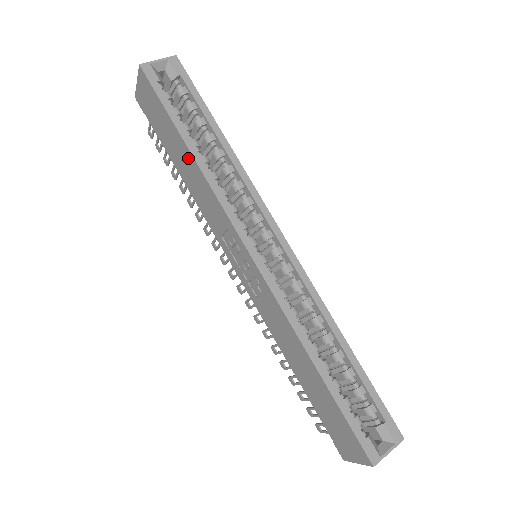
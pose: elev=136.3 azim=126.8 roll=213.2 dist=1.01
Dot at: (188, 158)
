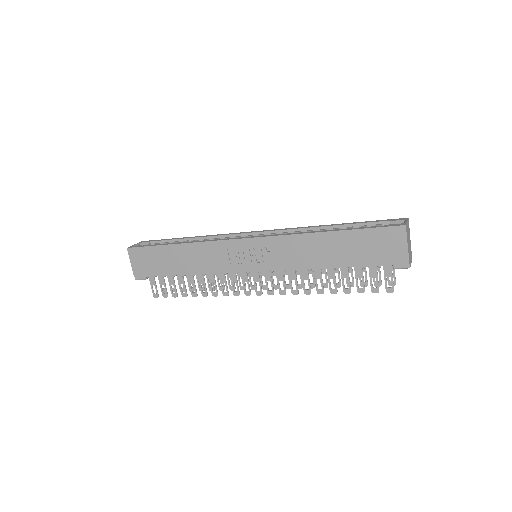
Dot at: (181, 250)
